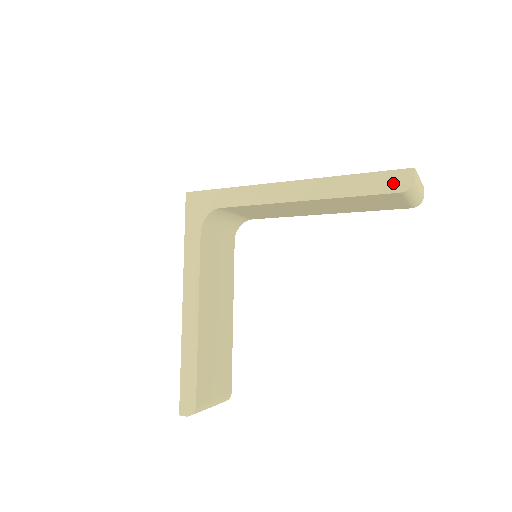
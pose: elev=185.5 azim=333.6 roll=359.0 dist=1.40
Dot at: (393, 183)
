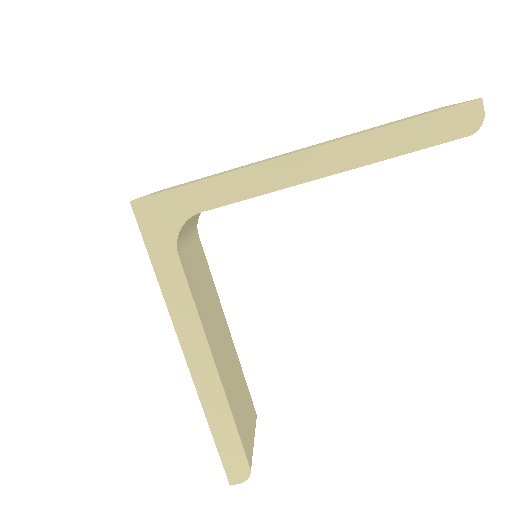
Dot at: (456, 125)
